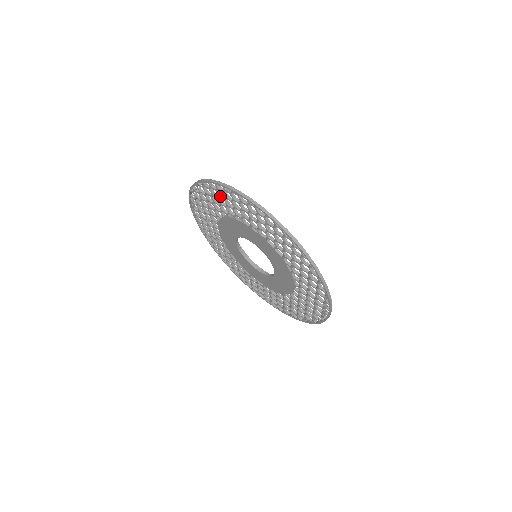
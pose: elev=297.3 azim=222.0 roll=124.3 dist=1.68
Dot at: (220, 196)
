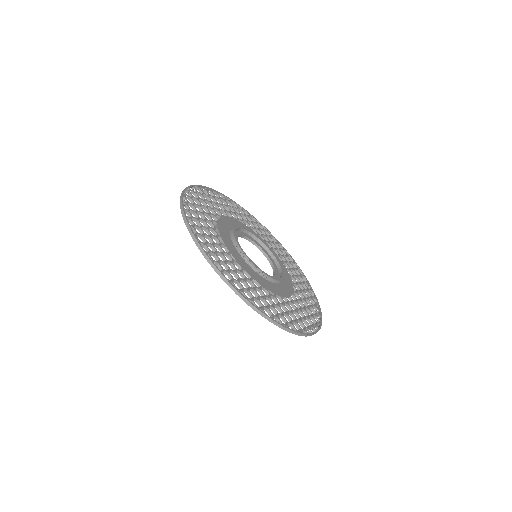
Dot at: (196, 223)
